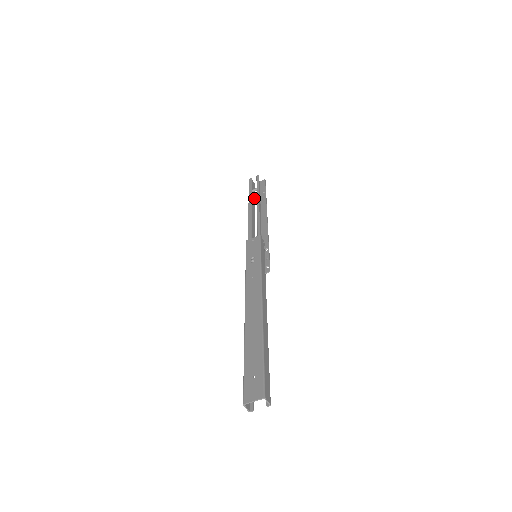
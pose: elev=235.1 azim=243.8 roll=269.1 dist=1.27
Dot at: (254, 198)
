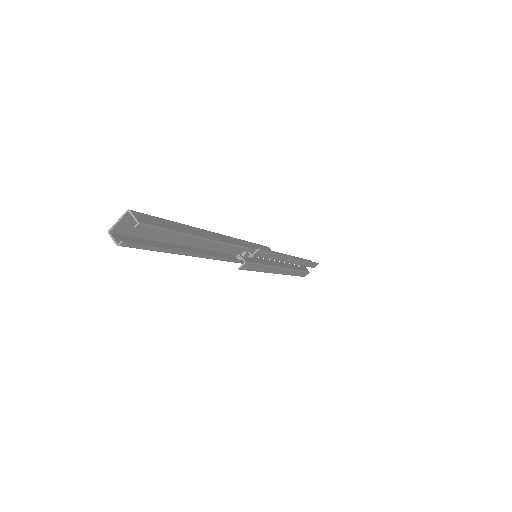
Dot at: (299, 269)
